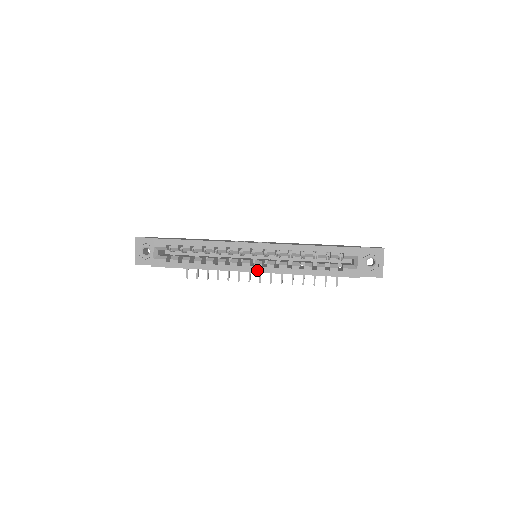
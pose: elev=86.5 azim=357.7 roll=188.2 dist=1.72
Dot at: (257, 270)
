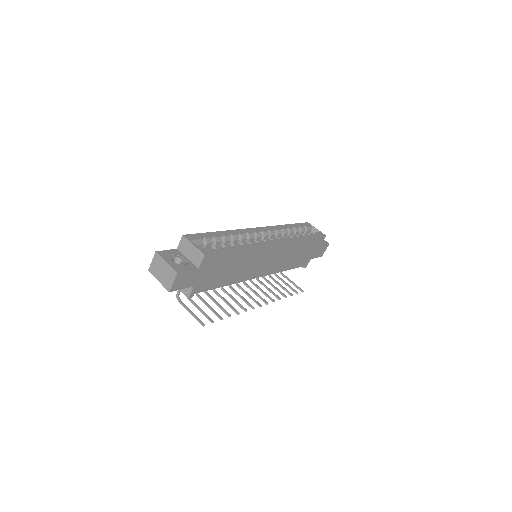
Dot at: (278, 242)
